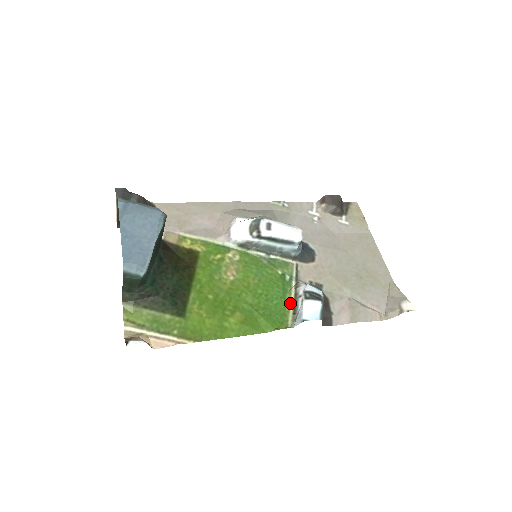
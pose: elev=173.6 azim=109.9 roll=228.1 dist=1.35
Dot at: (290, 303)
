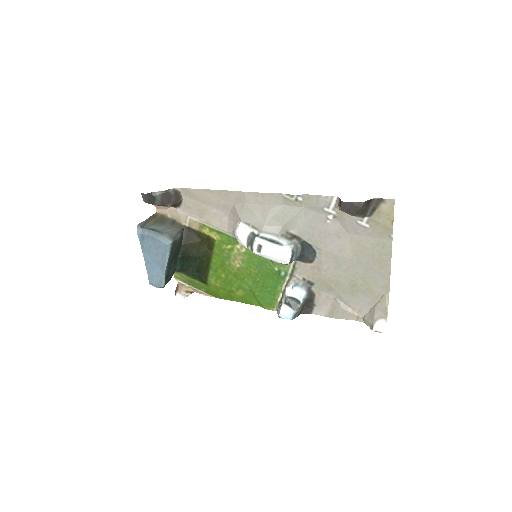
Dot at: (280, 293)
